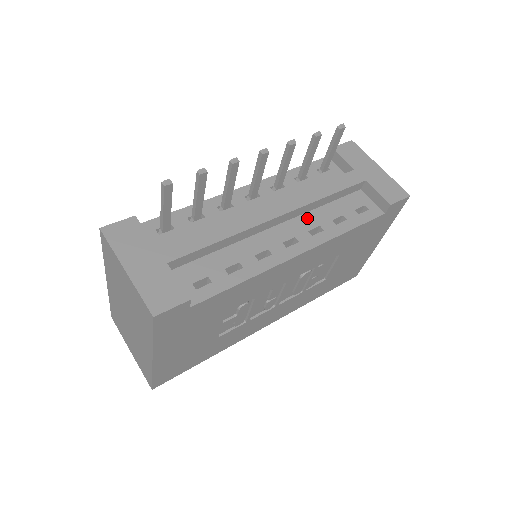
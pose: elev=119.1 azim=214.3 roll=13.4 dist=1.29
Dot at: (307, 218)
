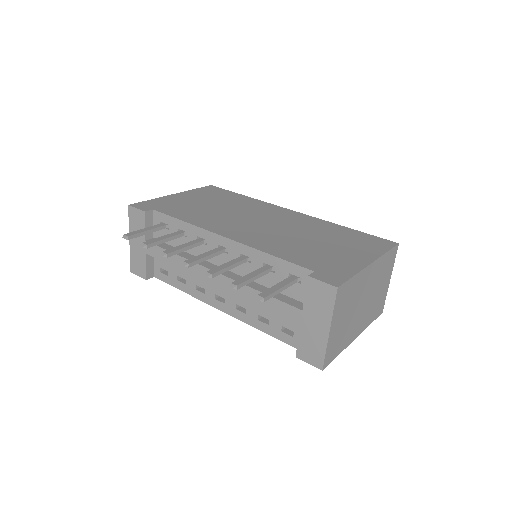
Dot at: occluded
